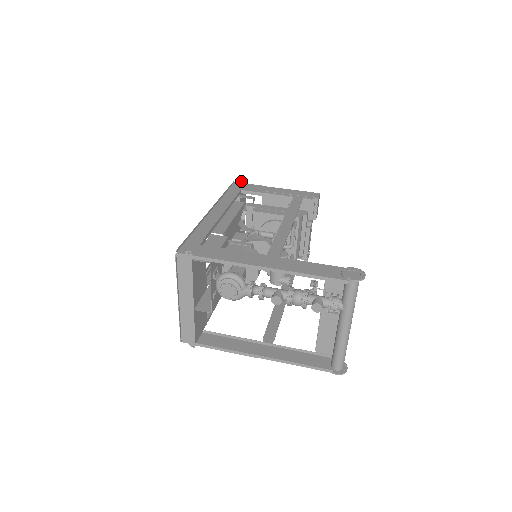
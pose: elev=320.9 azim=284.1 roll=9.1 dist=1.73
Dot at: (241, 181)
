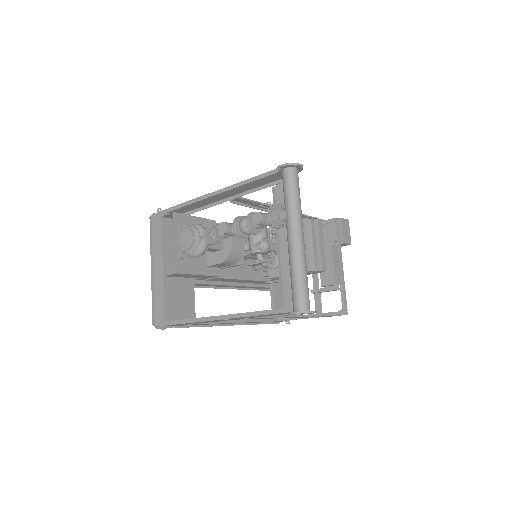
Dot at: occluded
